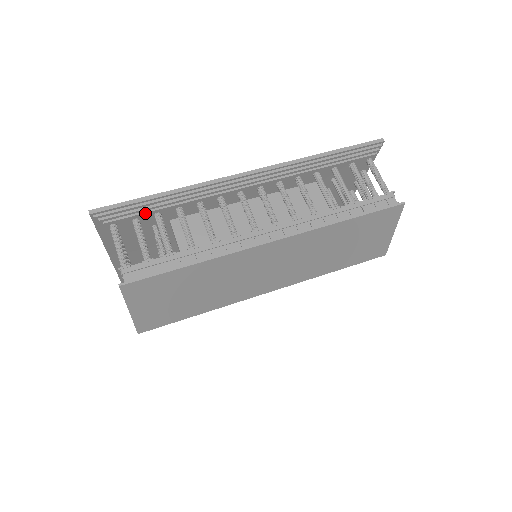
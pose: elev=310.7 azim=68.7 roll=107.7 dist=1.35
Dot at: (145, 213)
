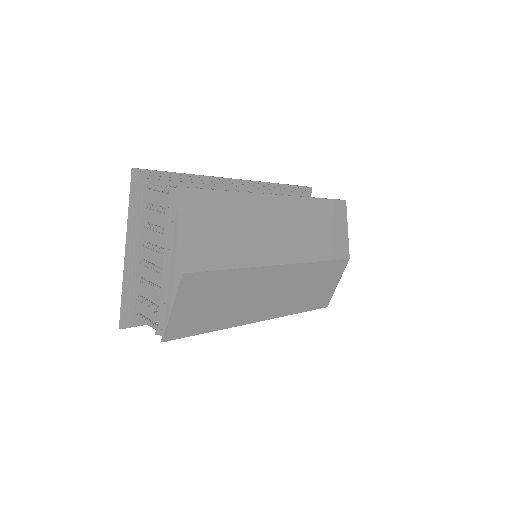
Dot at: (174, 182)
